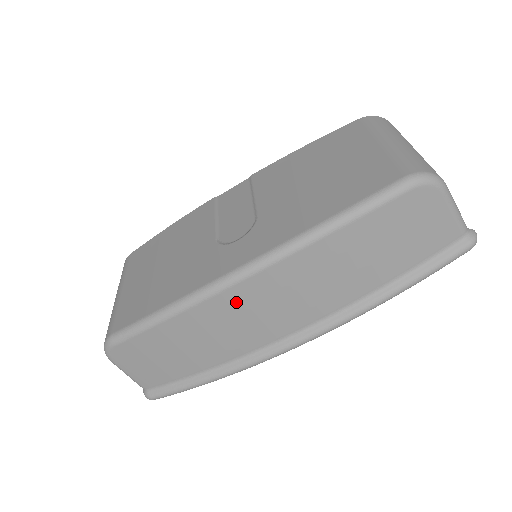
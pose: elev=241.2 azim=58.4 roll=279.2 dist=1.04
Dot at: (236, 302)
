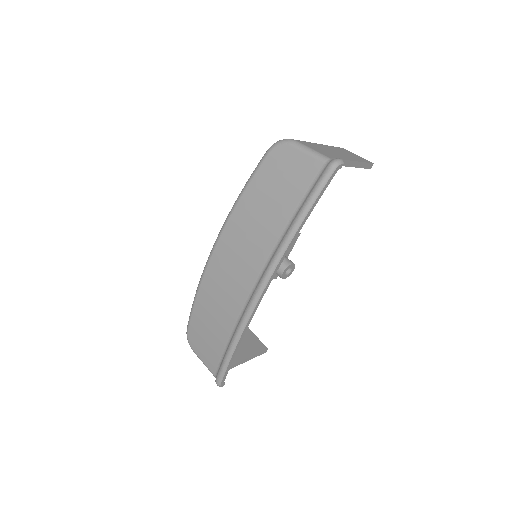
Dot at: (217, 269)
